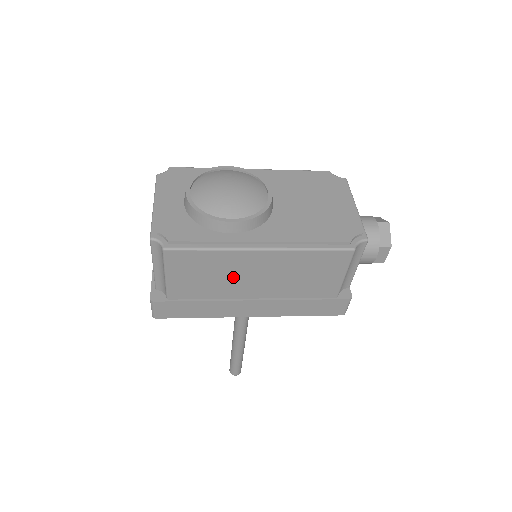
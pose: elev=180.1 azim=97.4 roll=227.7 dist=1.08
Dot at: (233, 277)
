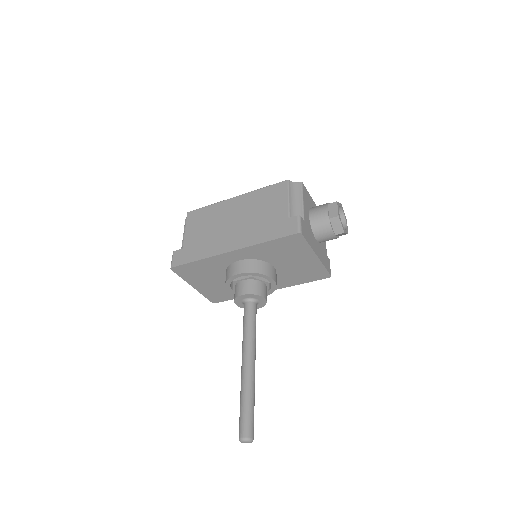
Dot at: (220, 221)
